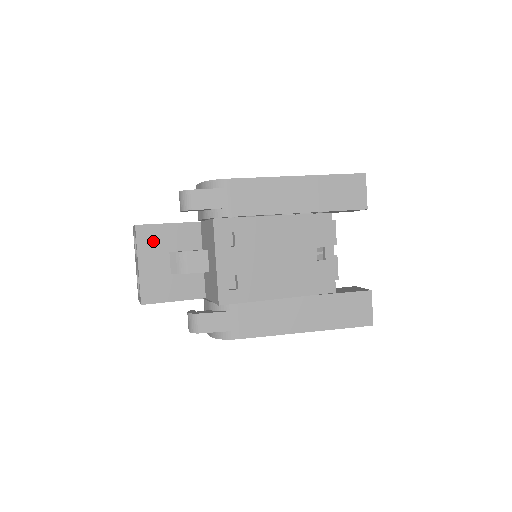
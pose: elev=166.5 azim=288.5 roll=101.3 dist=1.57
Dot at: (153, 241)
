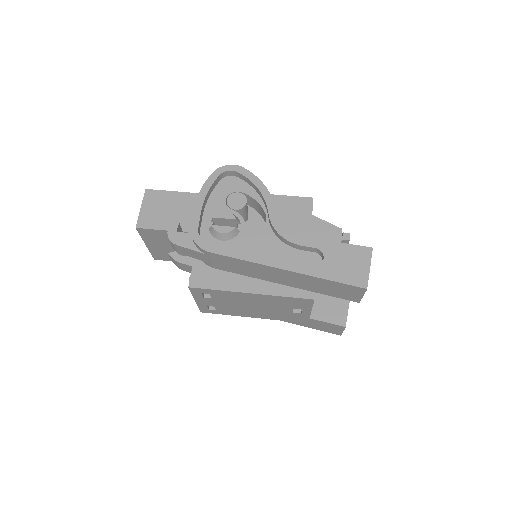
Dot at: (155, 237)
